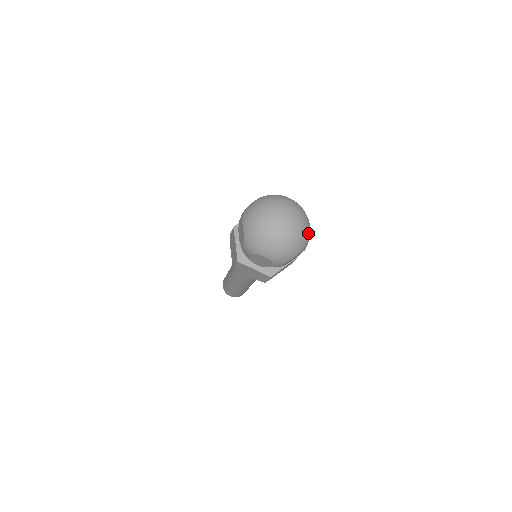
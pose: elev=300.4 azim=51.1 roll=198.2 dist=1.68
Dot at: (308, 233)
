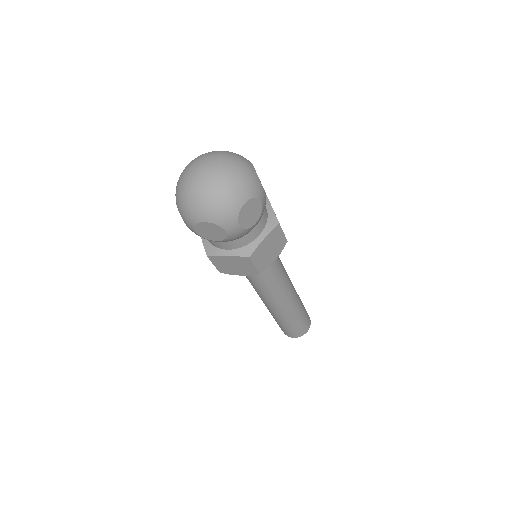
Dot at: (249, 174)
